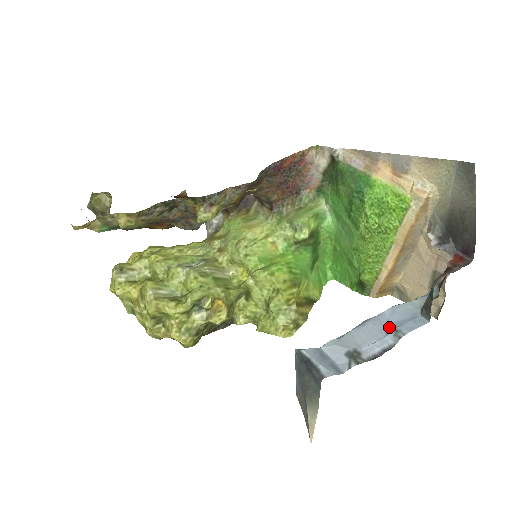
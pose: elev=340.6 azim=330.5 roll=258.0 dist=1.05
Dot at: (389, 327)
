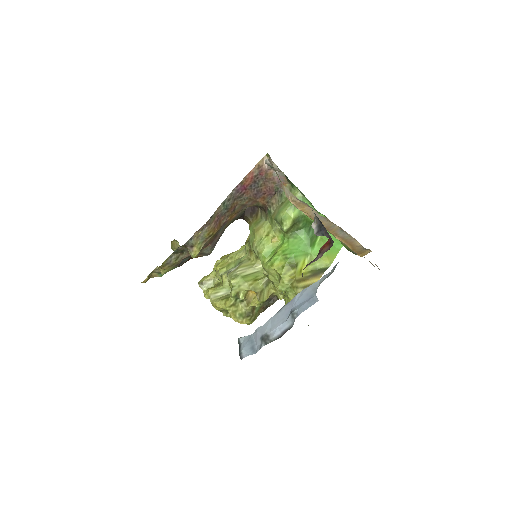
Dot at: (291, 311)
